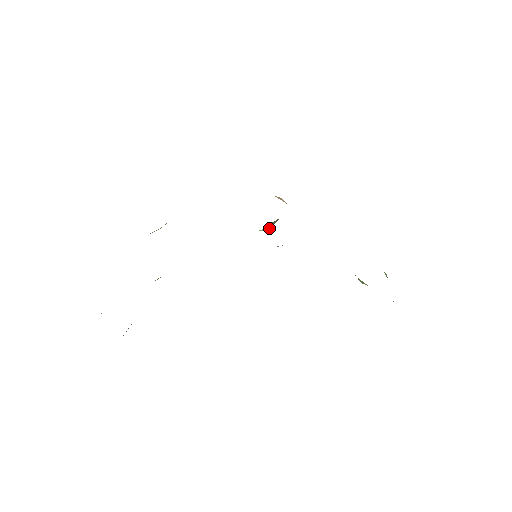
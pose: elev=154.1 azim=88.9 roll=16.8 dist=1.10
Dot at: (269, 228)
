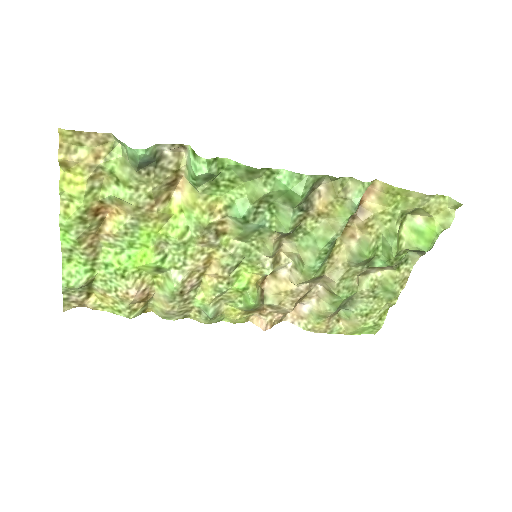
Dot at: (256, 301)
